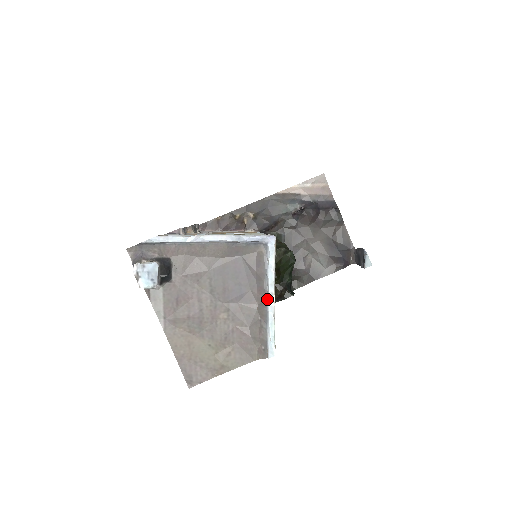
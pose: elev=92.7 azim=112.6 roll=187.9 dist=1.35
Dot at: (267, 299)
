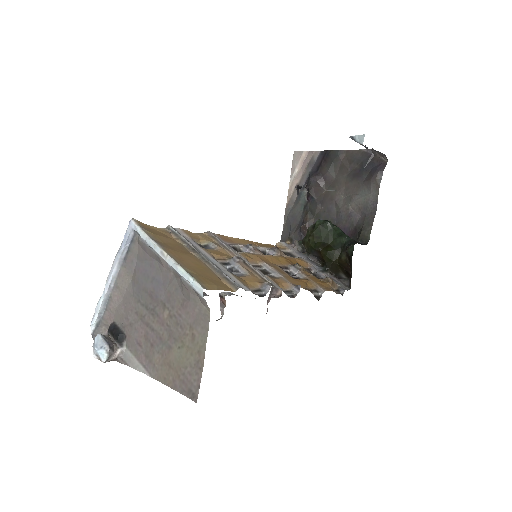
Dot at: (166, 261)
